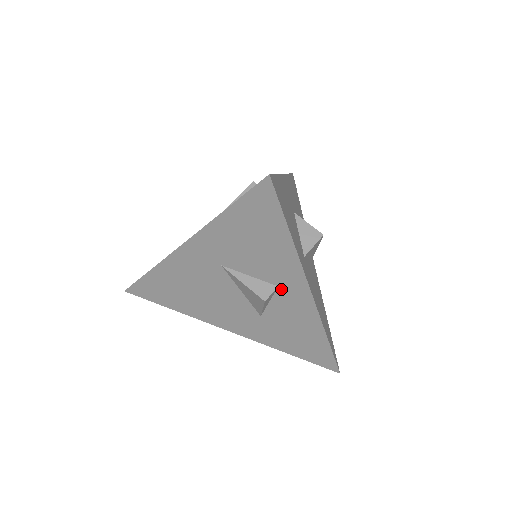
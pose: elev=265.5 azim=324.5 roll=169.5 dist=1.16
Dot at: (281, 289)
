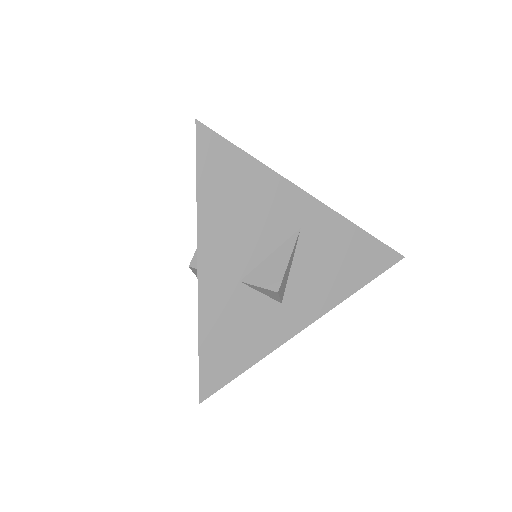
Dot at: occluded
